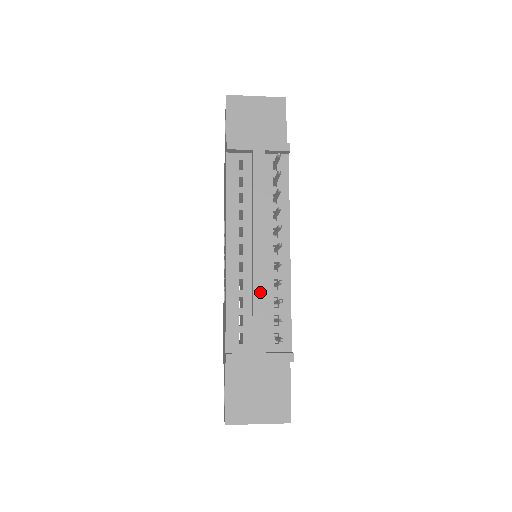
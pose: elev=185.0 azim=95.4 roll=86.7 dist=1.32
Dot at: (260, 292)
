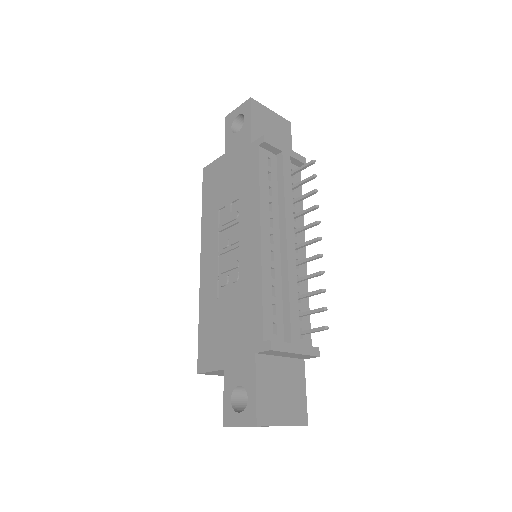
Dot at: (293, 283)
